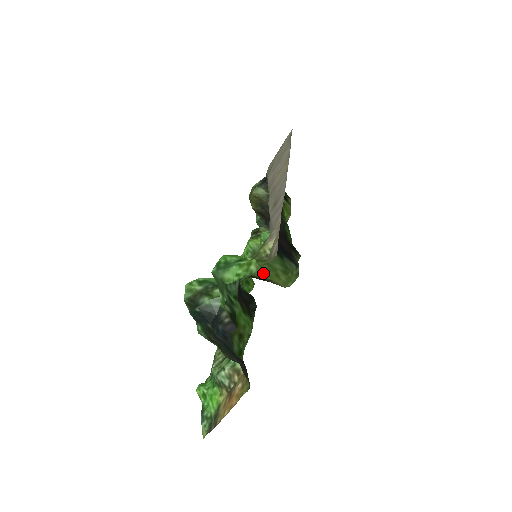
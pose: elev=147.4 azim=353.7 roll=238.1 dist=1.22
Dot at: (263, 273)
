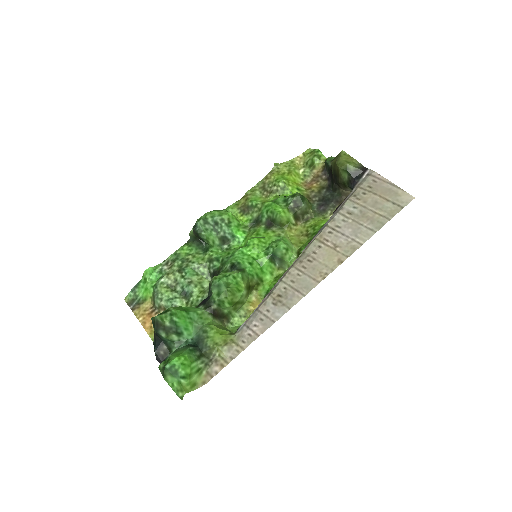
Dot at: (219, 325)
